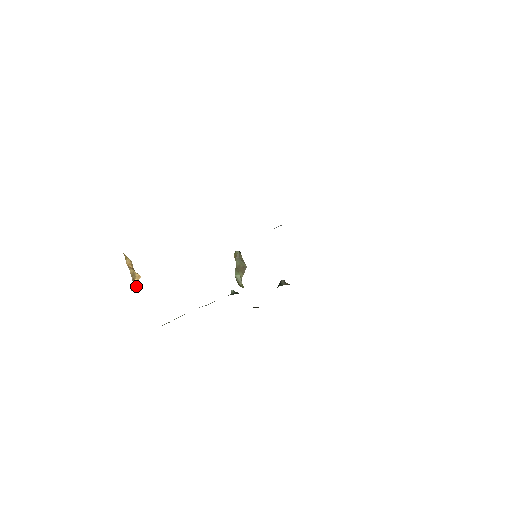
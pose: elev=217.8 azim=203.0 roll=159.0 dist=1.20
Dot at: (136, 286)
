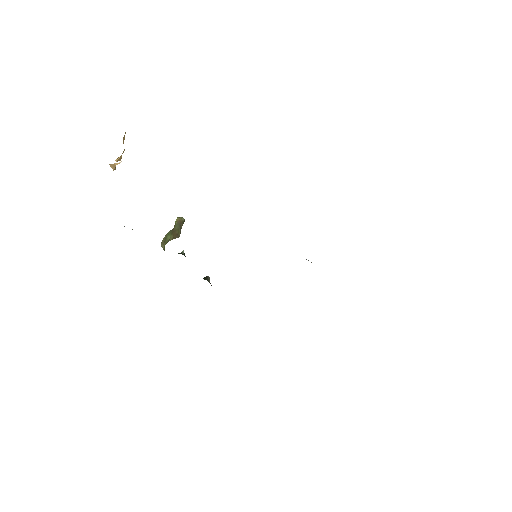
Dot at: occluded
